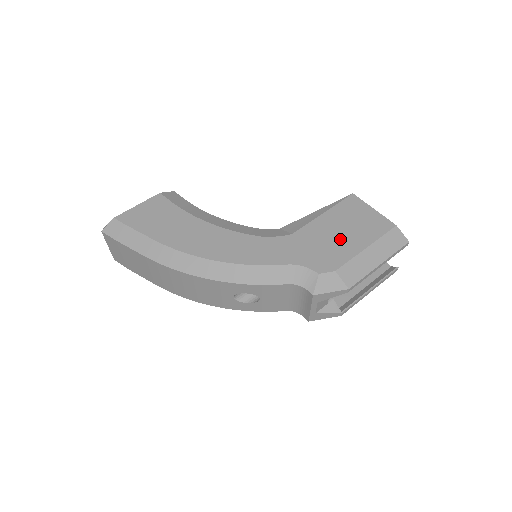
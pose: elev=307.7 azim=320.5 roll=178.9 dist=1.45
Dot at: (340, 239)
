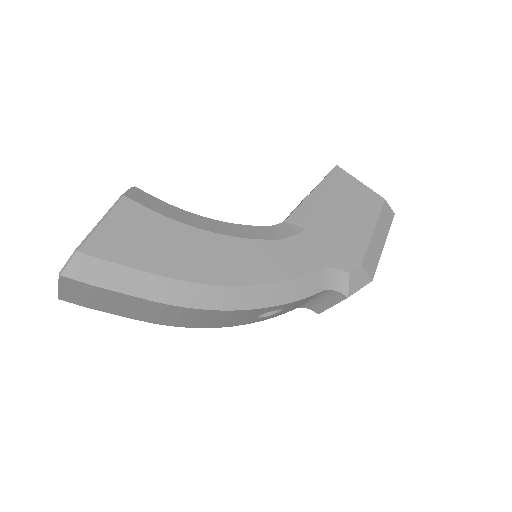
Dot at: (349, 226)
